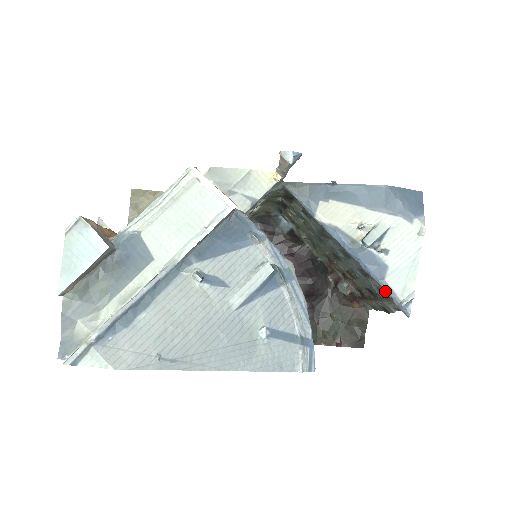
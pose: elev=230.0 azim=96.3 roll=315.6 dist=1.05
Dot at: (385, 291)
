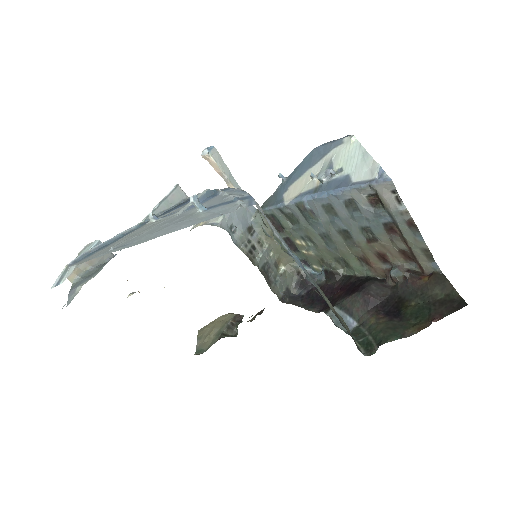
Dot at: (360, 188)
